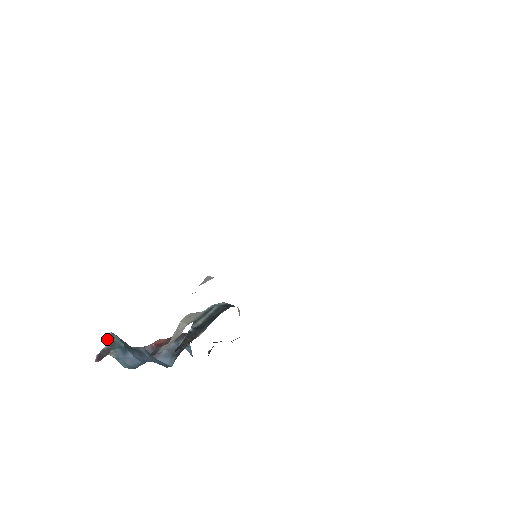
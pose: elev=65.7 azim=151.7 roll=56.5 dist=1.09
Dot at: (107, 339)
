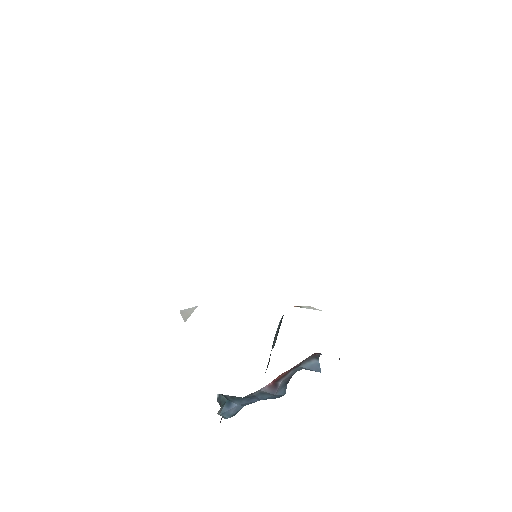
Dot at: (217, 401)
